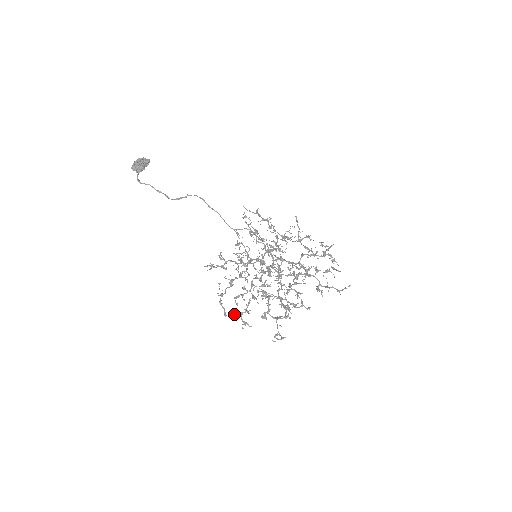
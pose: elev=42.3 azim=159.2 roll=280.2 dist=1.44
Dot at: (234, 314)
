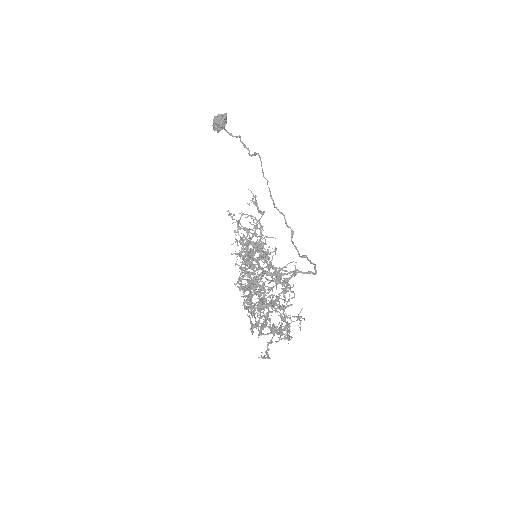
Dot at: occluded
